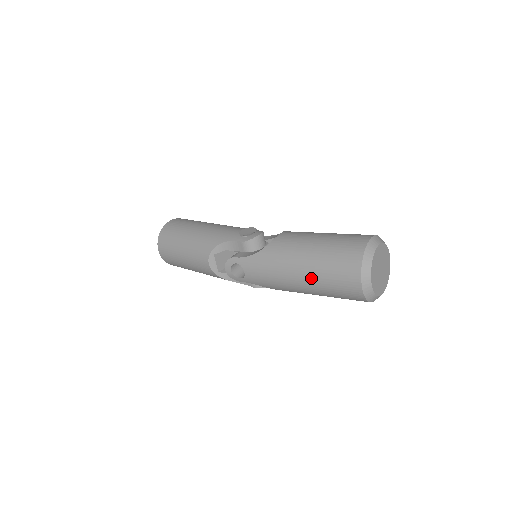
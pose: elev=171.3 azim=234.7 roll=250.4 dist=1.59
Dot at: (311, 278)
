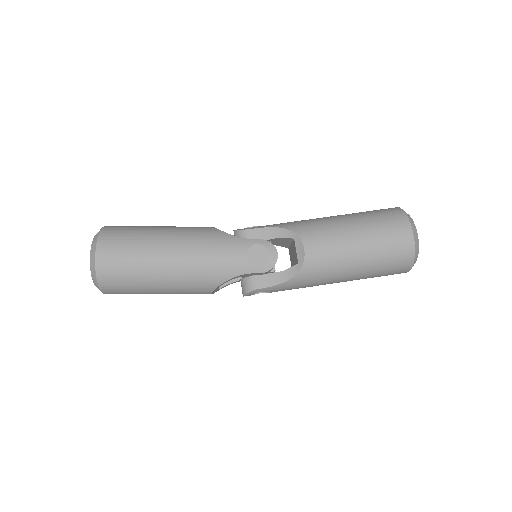
Dot at: occluded
